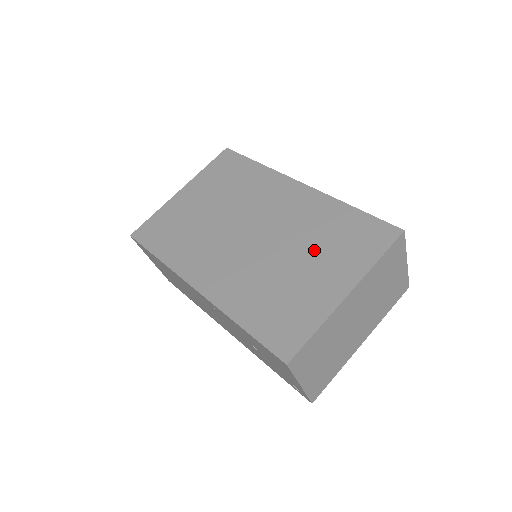
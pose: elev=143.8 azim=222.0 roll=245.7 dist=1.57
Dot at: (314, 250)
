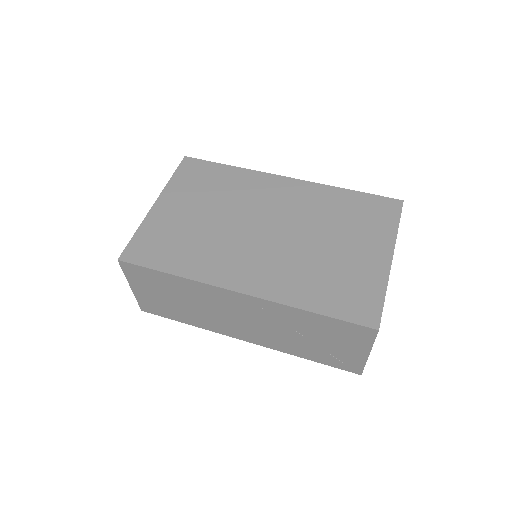
Dot at: (339, 230)
